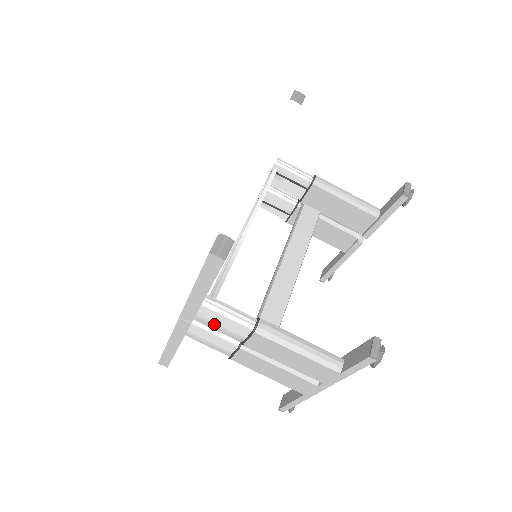
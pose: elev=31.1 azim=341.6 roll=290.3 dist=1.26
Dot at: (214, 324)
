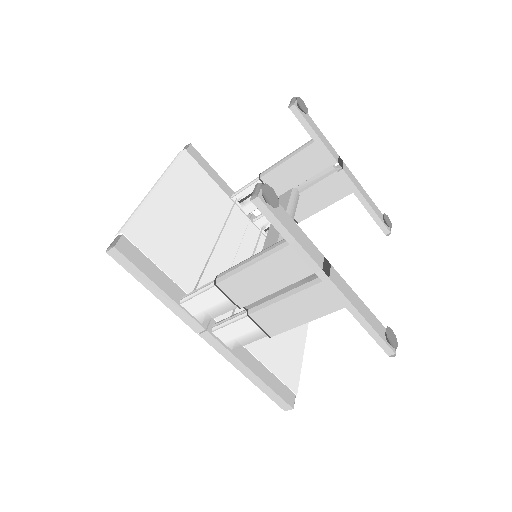
Dot at: (209, 312)
